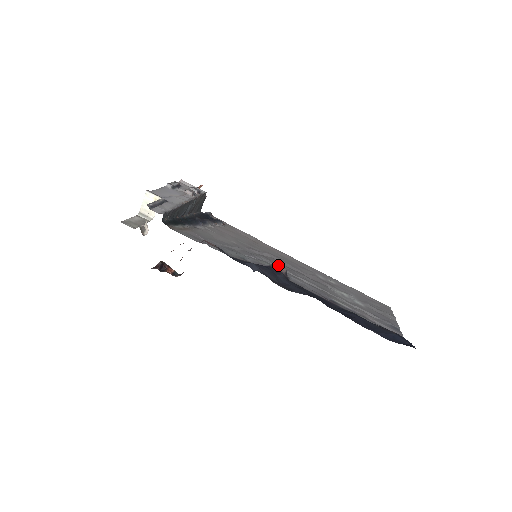
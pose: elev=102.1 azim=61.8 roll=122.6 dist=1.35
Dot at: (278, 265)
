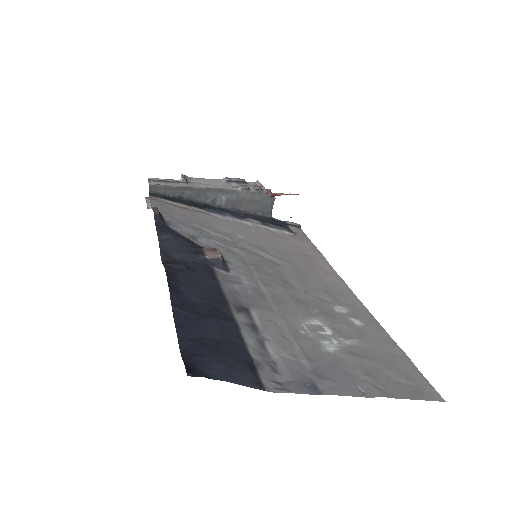
Dot at: (258, 266)
